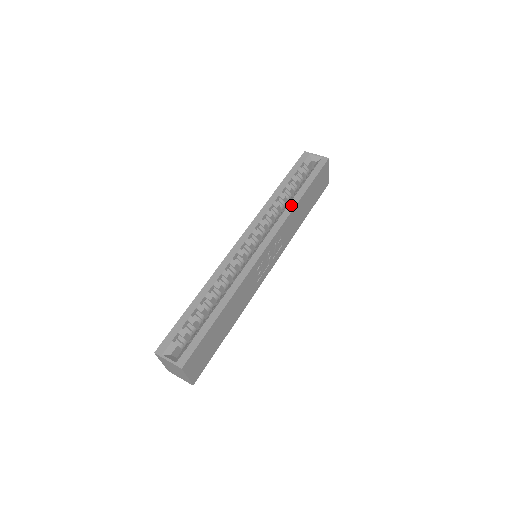
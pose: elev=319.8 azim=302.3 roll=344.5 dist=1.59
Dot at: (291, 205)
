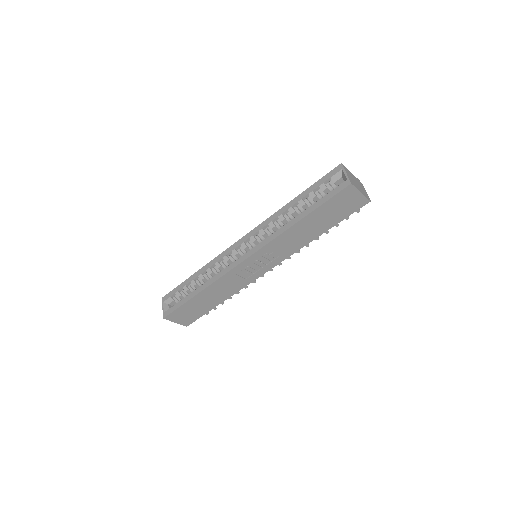
Dot at: (286, 226)
